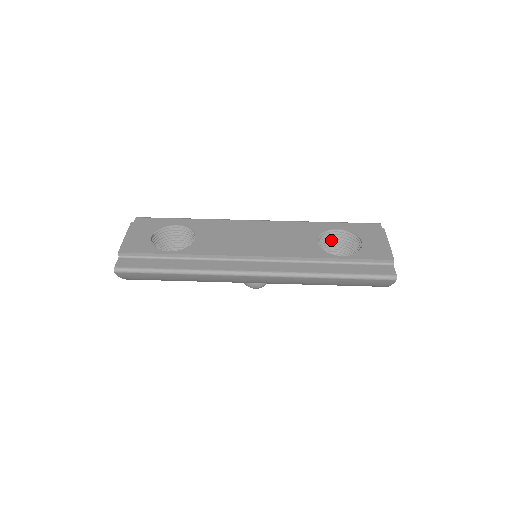
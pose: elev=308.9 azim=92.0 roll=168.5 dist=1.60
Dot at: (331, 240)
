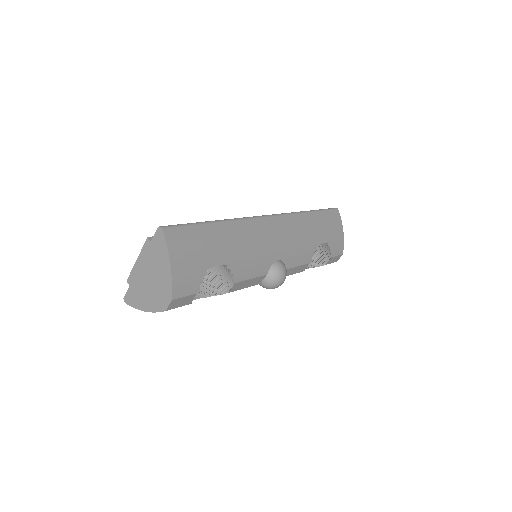
Dot at: occluded
